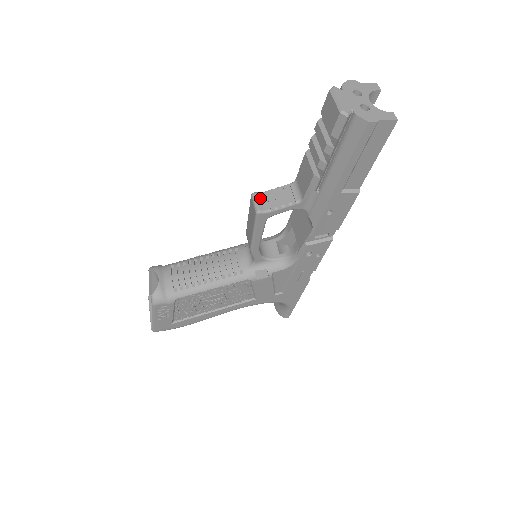
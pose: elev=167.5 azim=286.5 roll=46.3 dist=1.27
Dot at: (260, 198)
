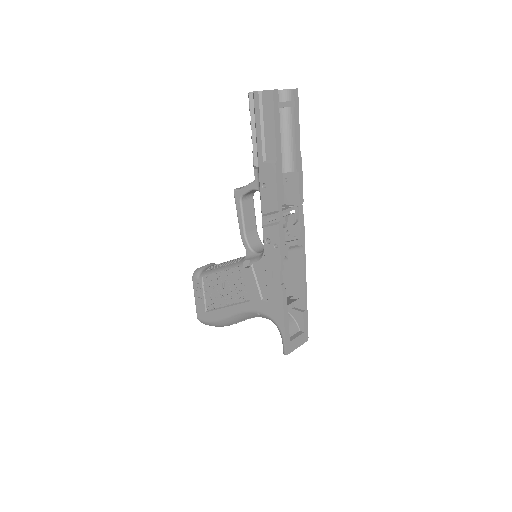
Dot at: occluded
